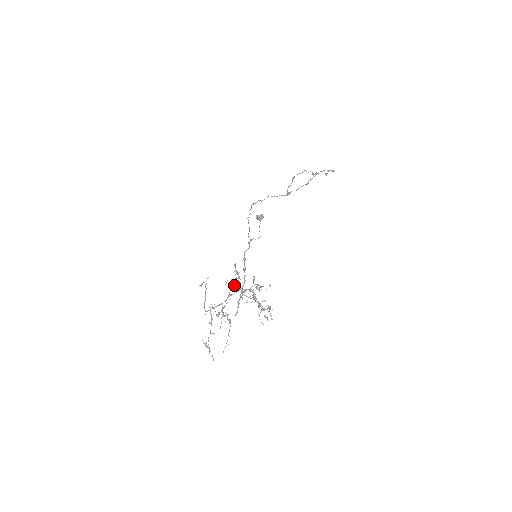
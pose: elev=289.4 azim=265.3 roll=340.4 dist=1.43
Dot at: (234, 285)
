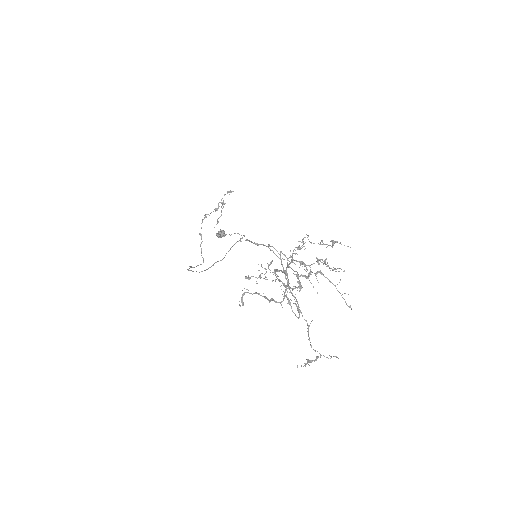
Dot at: (274, 271)
